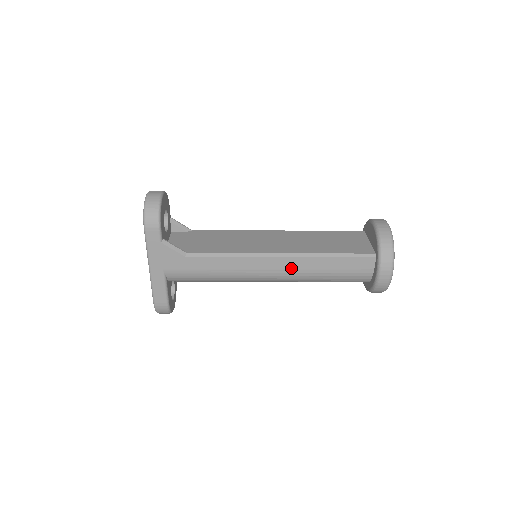
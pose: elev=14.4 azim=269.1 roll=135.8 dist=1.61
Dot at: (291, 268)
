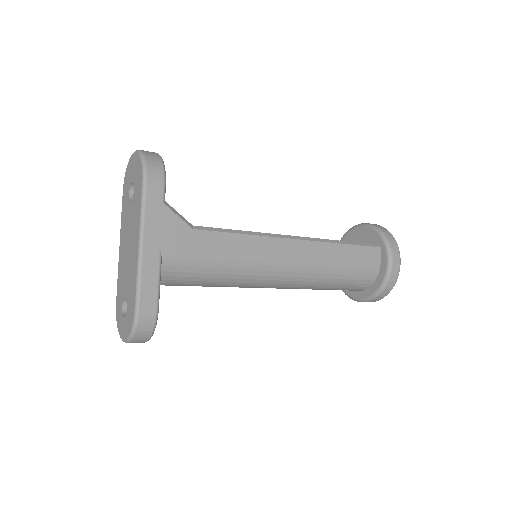
Dot at: (309, 256)
